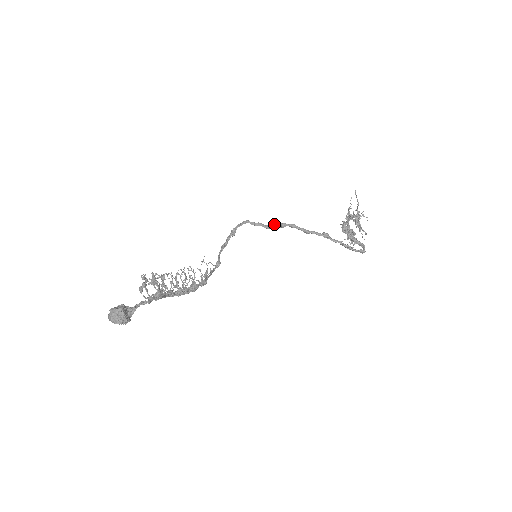
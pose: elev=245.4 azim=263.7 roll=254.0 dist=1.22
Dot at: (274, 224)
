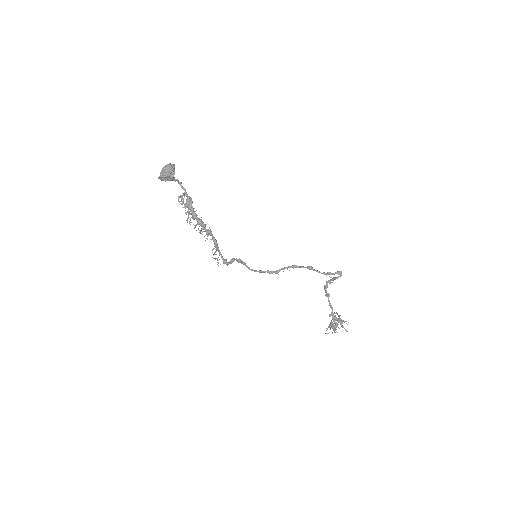
Dot at: (271, 271)
